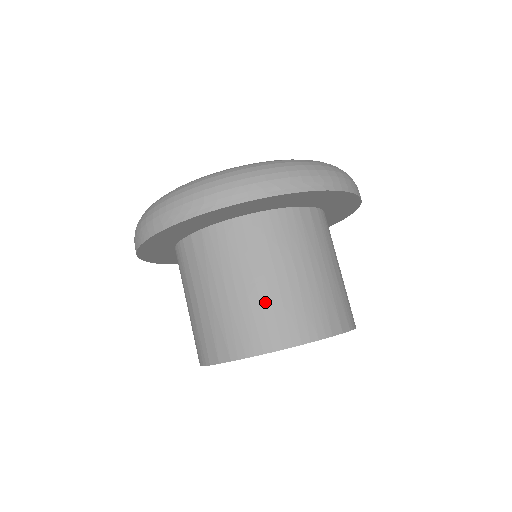
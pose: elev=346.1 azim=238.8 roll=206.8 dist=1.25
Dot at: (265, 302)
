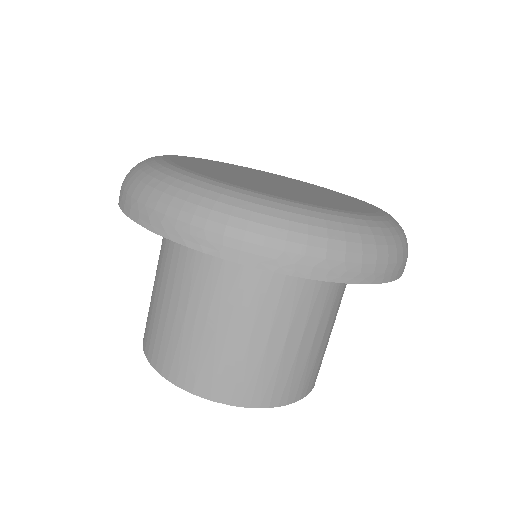
Dot at: (157, 314)
